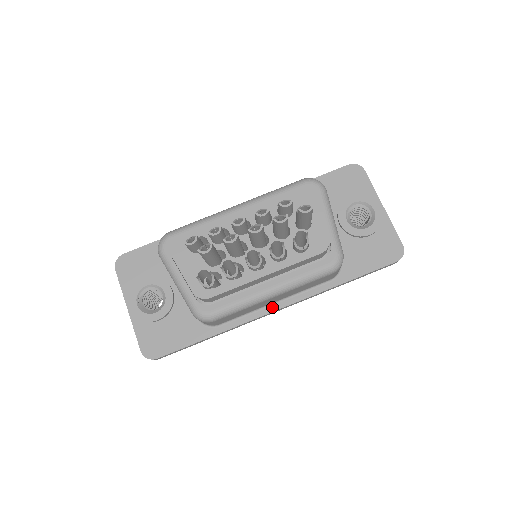
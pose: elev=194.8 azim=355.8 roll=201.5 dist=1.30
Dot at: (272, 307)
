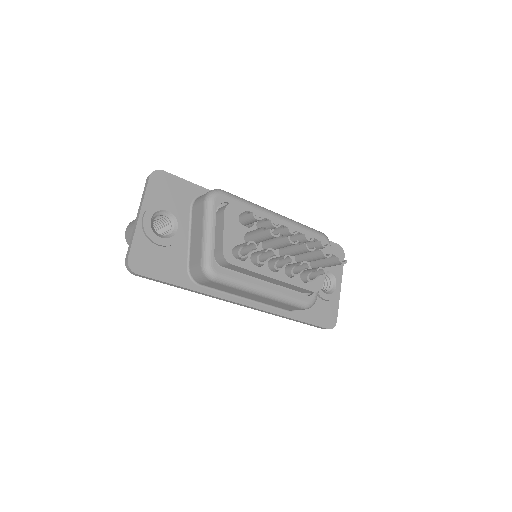
Dot at: (242, 300)
